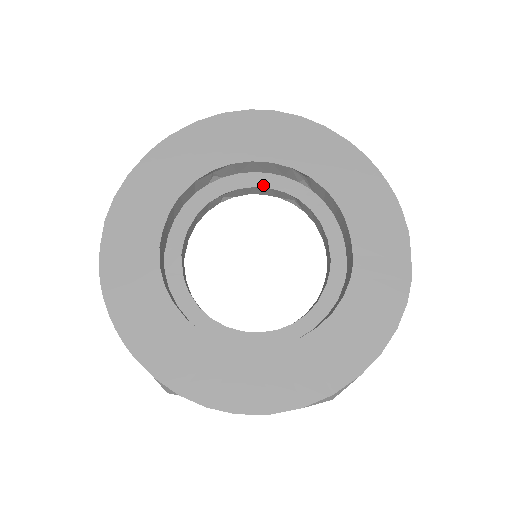
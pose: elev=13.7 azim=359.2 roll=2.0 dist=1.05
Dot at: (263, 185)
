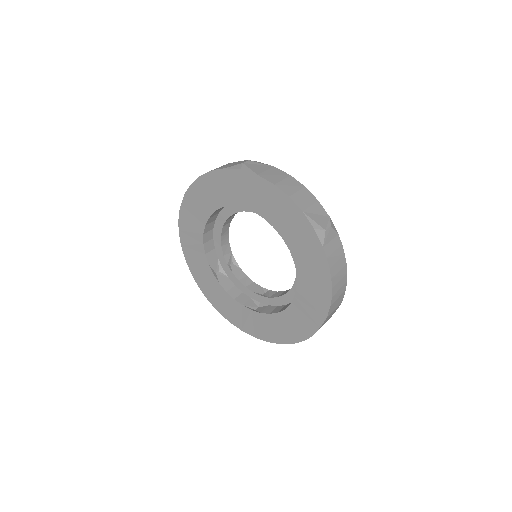
Dot at: occluded
